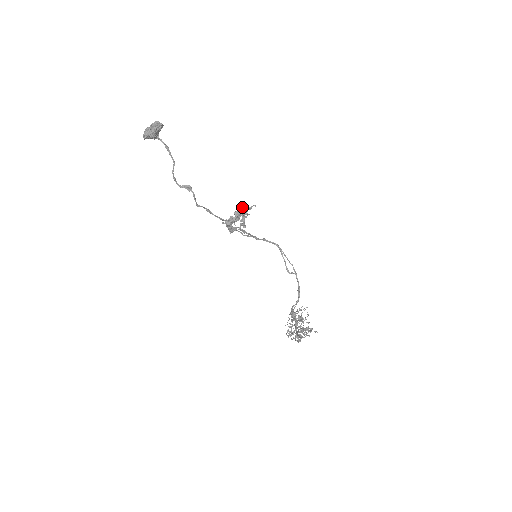
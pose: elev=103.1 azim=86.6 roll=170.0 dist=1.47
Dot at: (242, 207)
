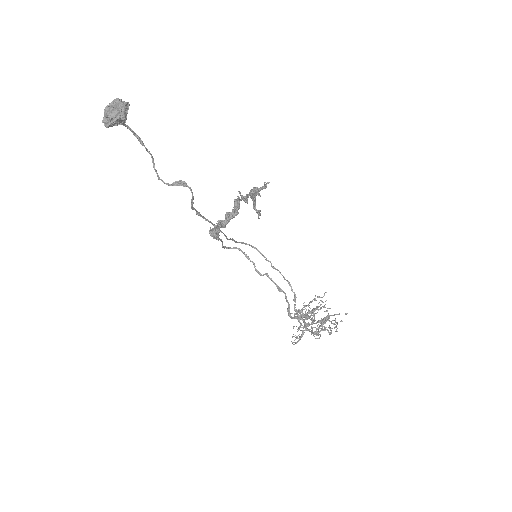
Dot at: (257, 188)
